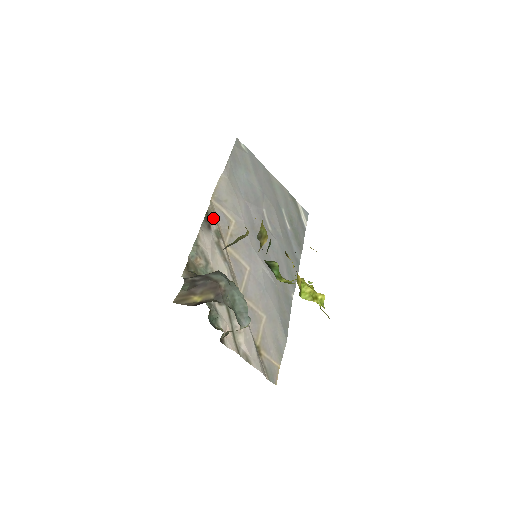
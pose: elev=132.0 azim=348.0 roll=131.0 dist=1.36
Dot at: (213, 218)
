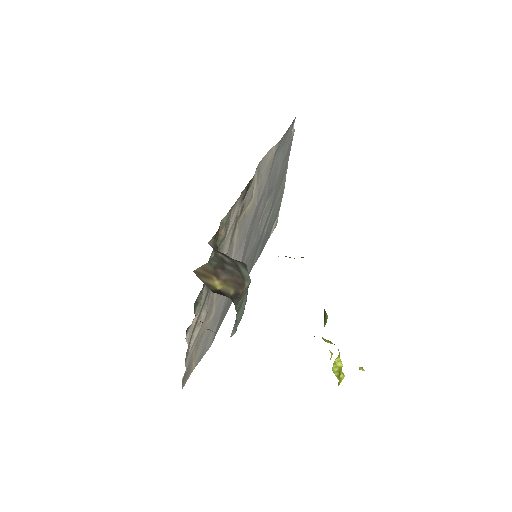
Dot at: (249, 189)
